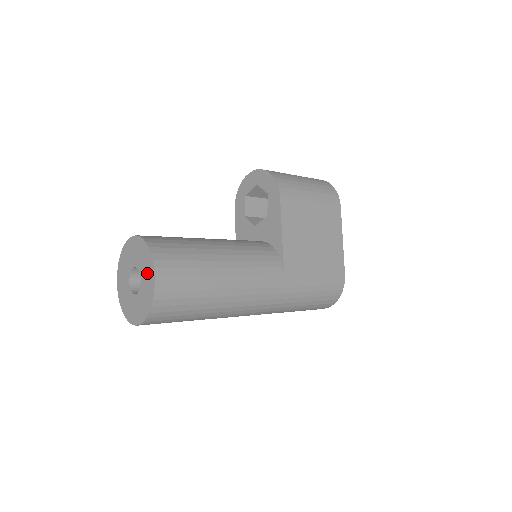
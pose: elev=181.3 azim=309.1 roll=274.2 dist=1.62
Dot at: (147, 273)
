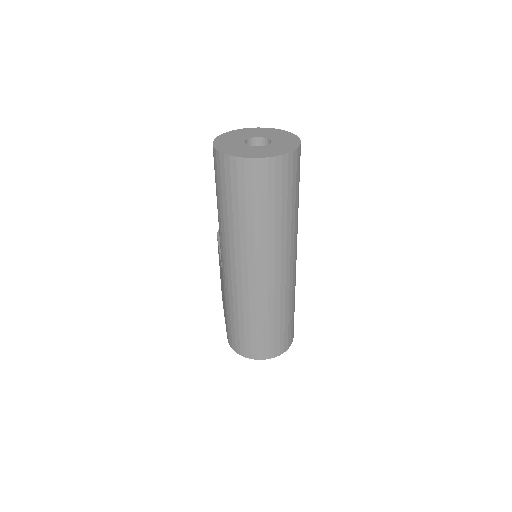
Dot at: (285, 137)
